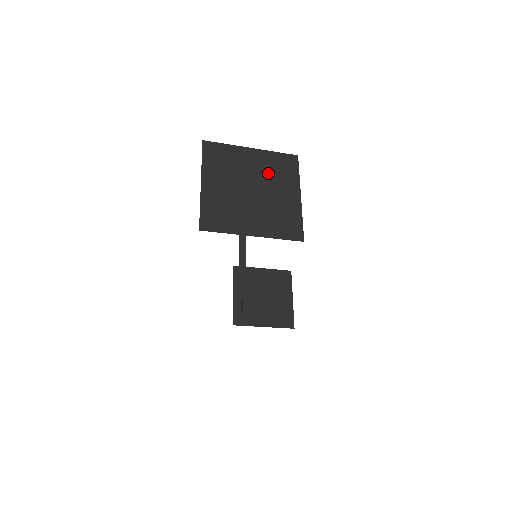
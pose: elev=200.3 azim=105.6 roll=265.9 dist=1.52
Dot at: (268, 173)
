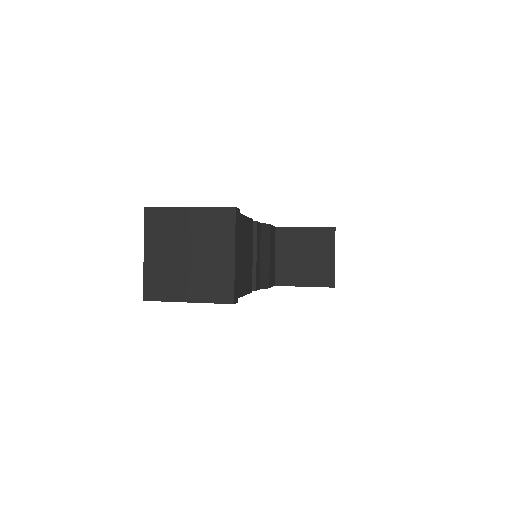
Dot at: (204, 234)
